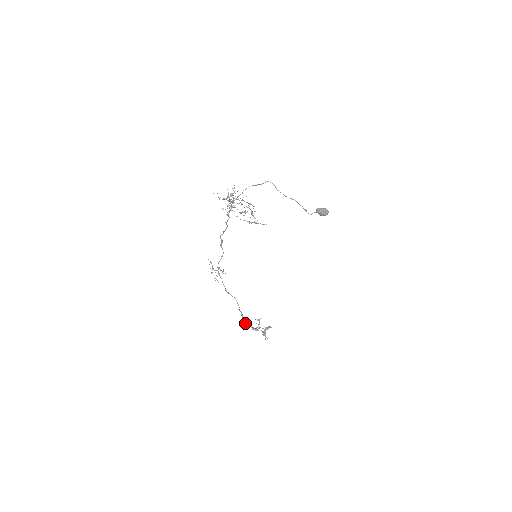
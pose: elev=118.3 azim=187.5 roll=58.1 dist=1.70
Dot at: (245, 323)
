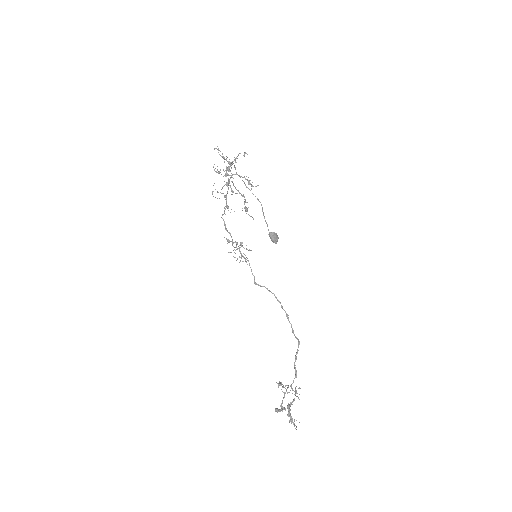
Dot at: (293, 333)
